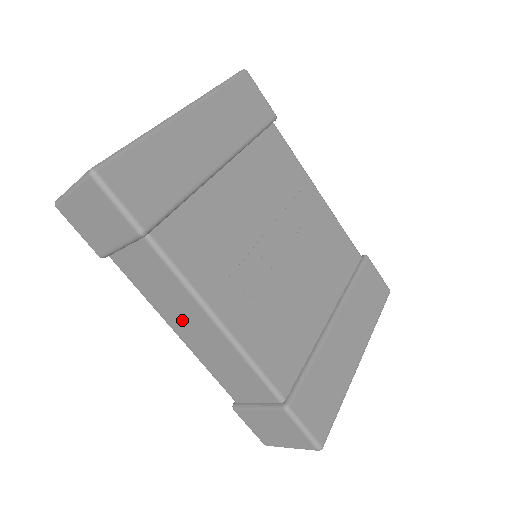
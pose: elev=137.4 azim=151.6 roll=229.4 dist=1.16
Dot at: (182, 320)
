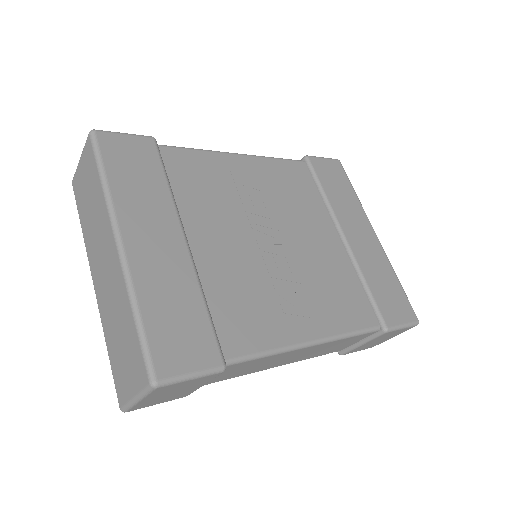
Dot at: (278, 362)
